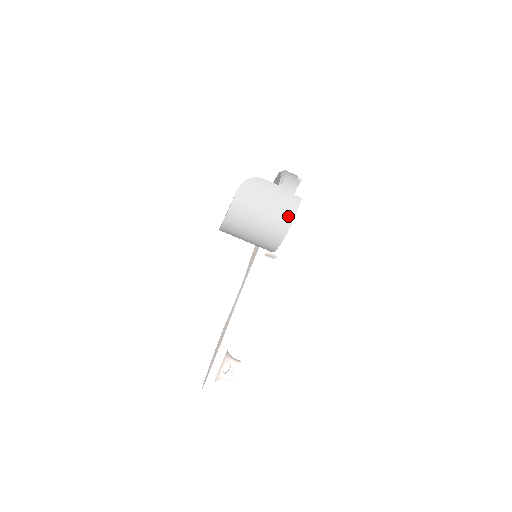
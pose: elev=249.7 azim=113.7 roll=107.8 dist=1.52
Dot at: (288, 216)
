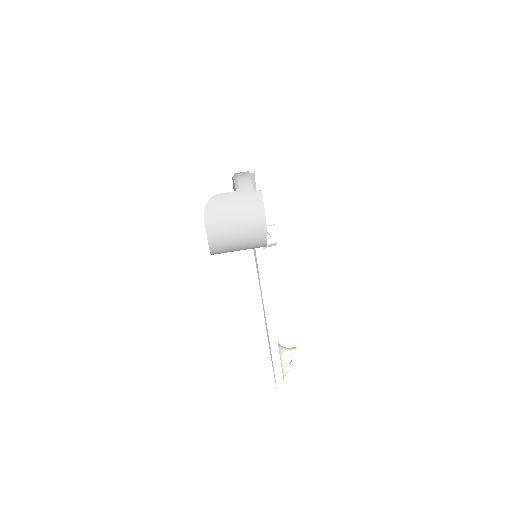
Dot at: (258, 212)
